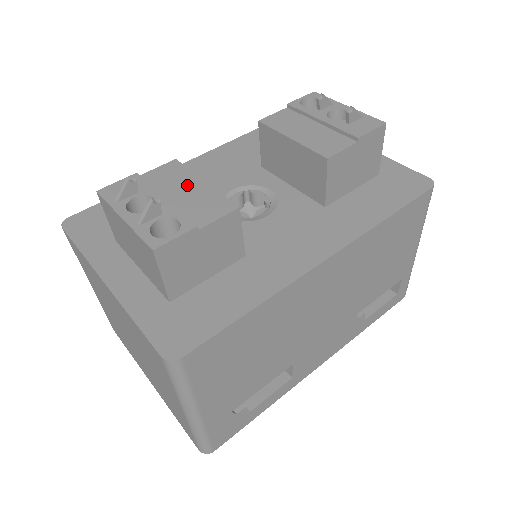
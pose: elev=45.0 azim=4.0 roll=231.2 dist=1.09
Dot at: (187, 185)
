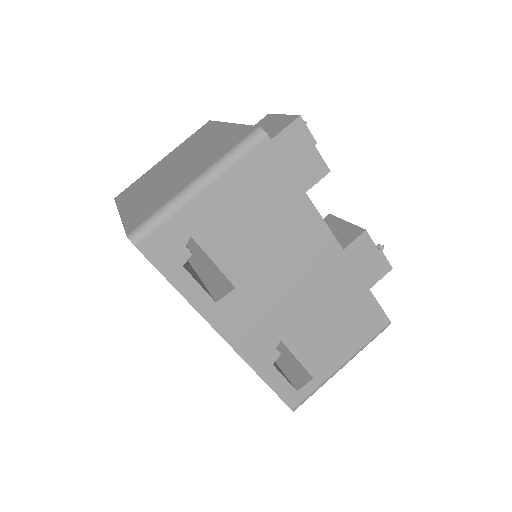
Dot at: occluded
